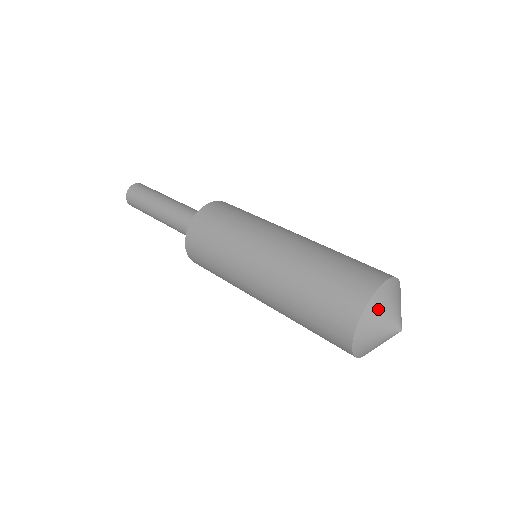
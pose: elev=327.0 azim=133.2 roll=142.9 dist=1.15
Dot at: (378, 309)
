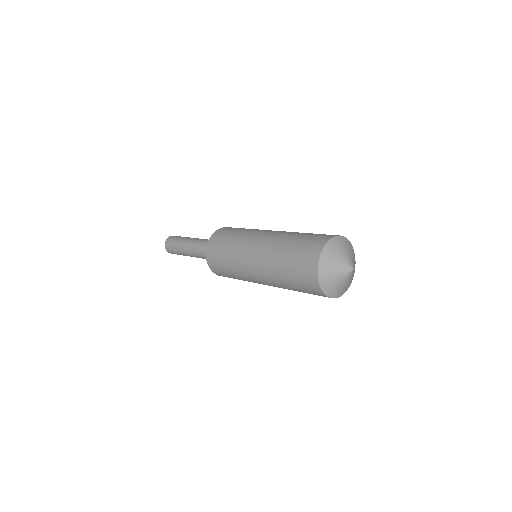
Dot at: (346, 245)
